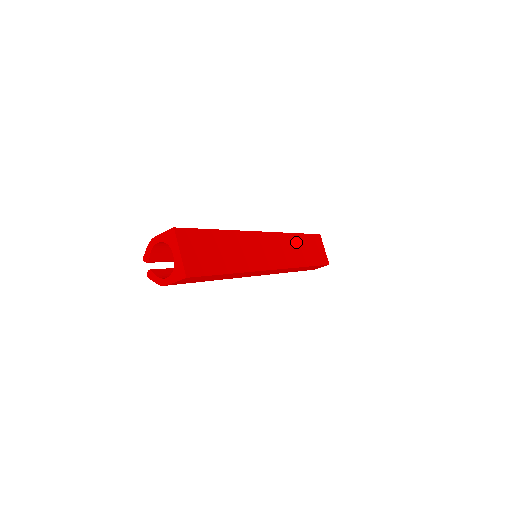
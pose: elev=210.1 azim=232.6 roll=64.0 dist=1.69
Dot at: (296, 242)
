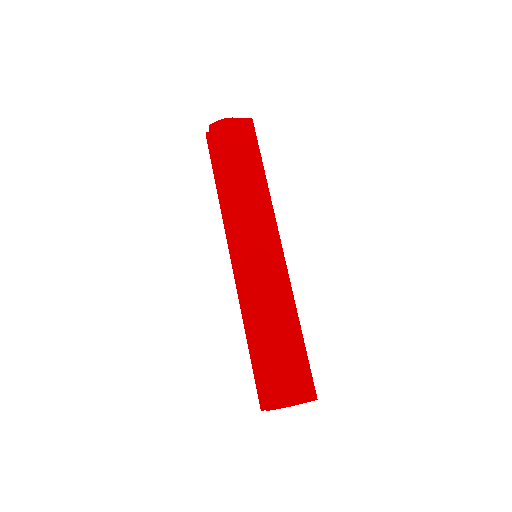
Dot at: occluded
